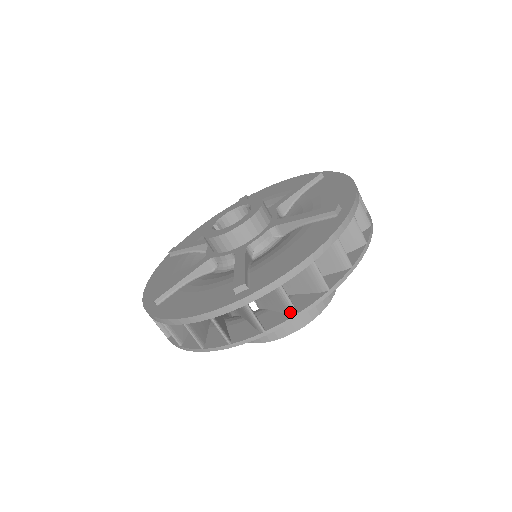
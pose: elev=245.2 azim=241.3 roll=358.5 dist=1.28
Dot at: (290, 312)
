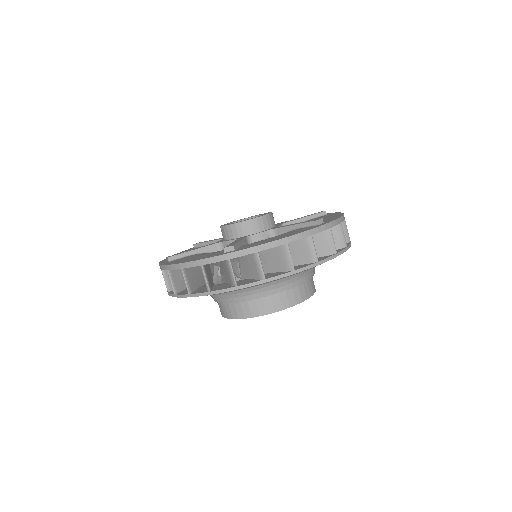
Dot at: (260, 277)
